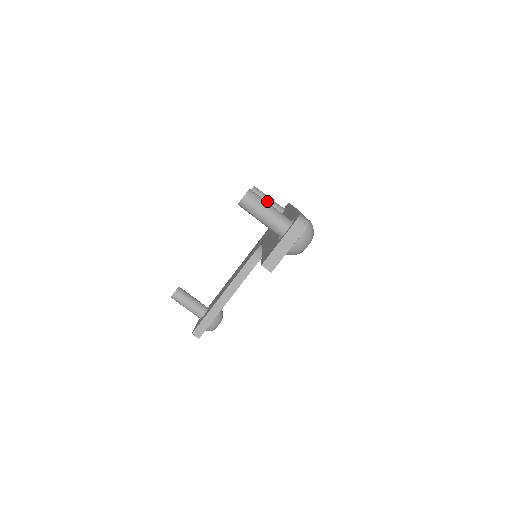
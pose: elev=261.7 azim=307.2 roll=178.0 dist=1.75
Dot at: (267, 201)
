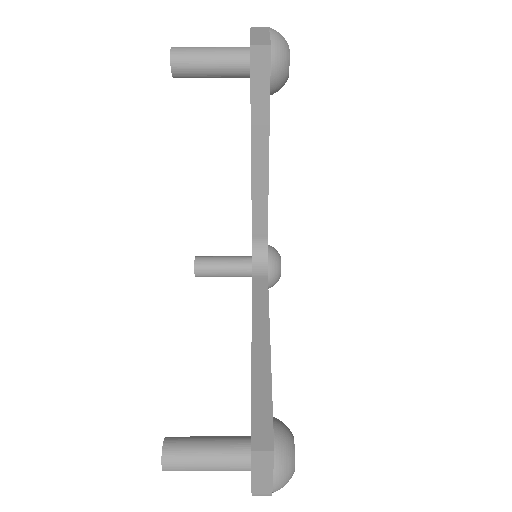
Dot at: (224, 257)
